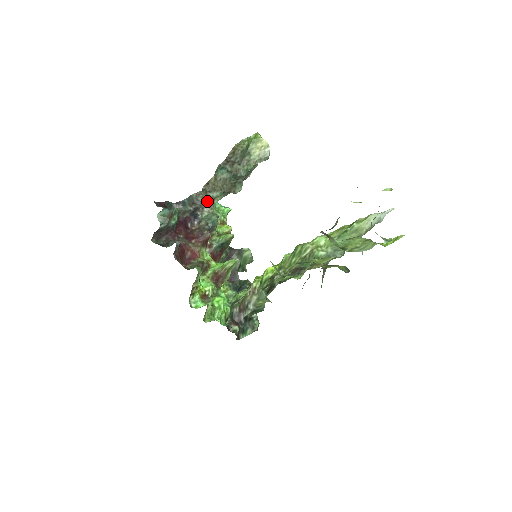
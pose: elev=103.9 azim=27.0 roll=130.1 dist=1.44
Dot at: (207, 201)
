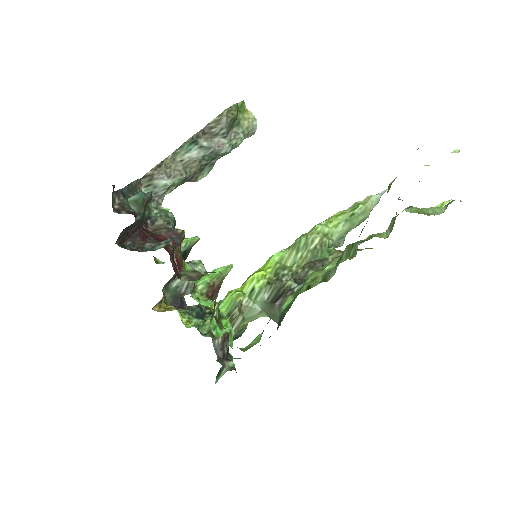
Dot at: occluded
